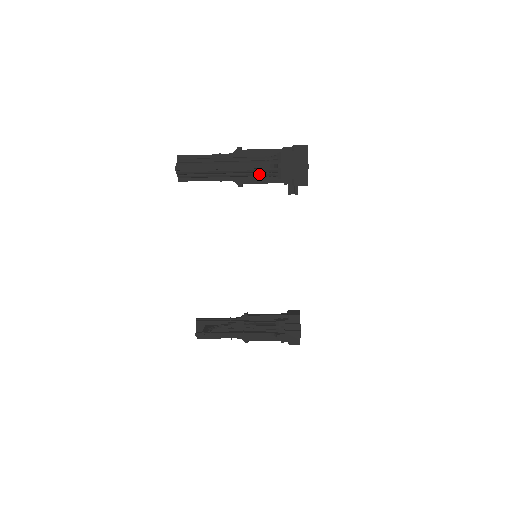
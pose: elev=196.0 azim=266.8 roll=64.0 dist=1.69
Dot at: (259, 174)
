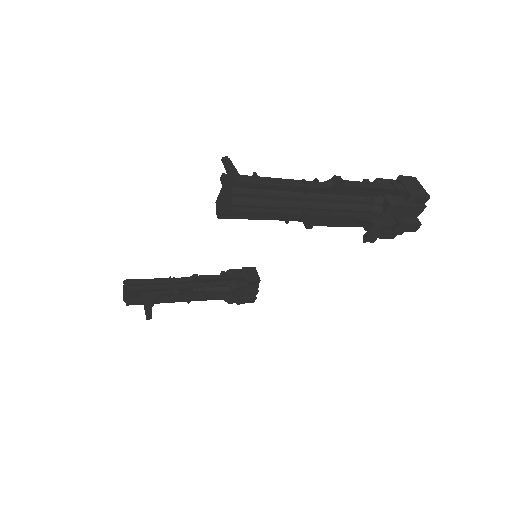
Dot at: occluded
